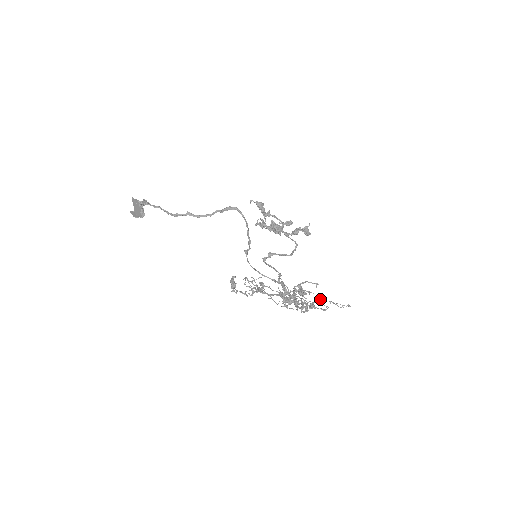
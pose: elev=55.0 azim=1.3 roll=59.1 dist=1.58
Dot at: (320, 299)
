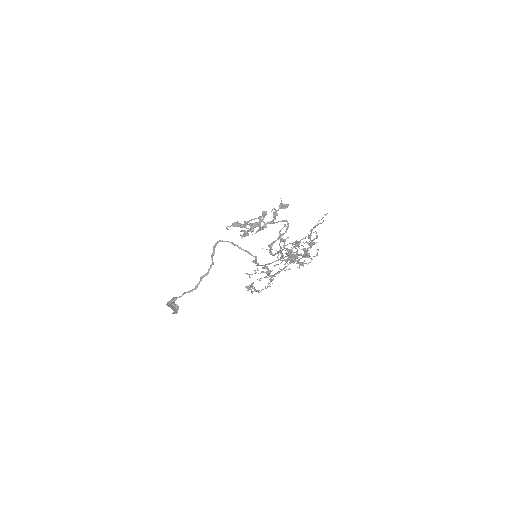
Dot at: (310, 234)
